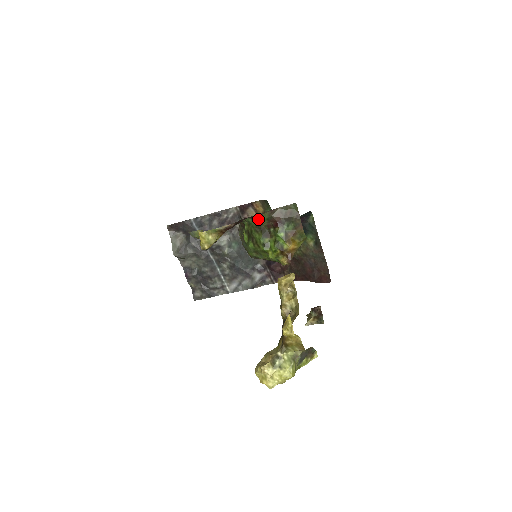
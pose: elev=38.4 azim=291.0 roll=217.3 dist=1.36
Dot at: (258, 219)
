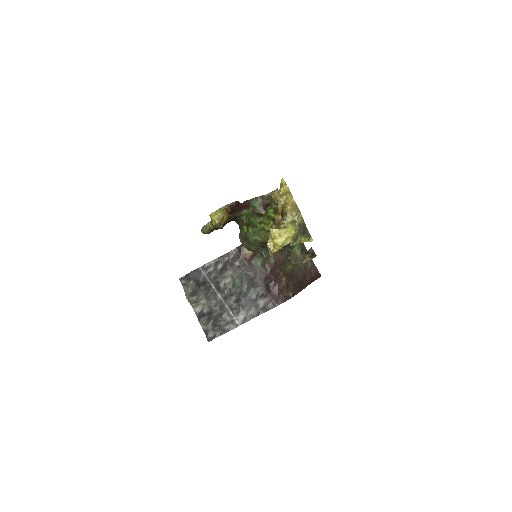
Dot at: (252, 206)
